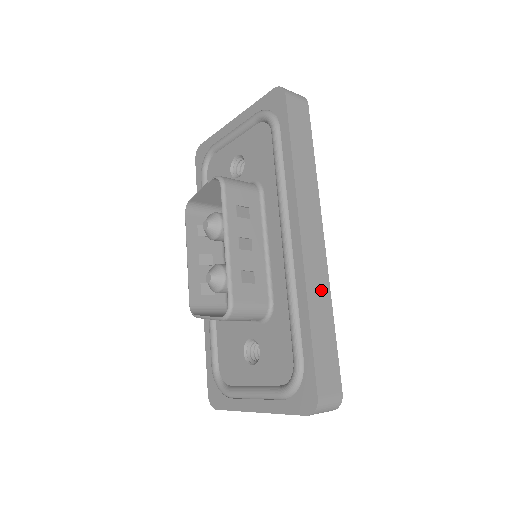
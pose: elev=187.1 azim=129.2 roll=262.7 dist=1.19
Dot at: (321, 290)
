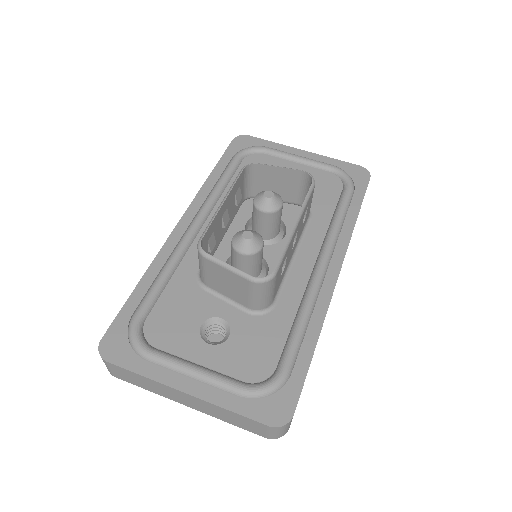
Dot at: occluded
